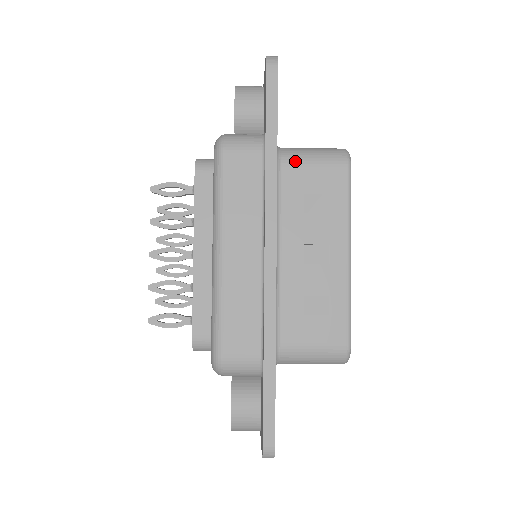
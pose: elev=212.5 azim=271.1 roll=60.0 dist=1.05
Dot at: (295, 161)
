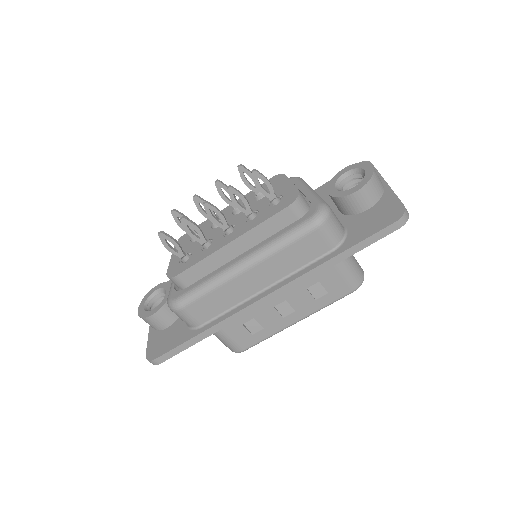
Dot at: (338, 264)
